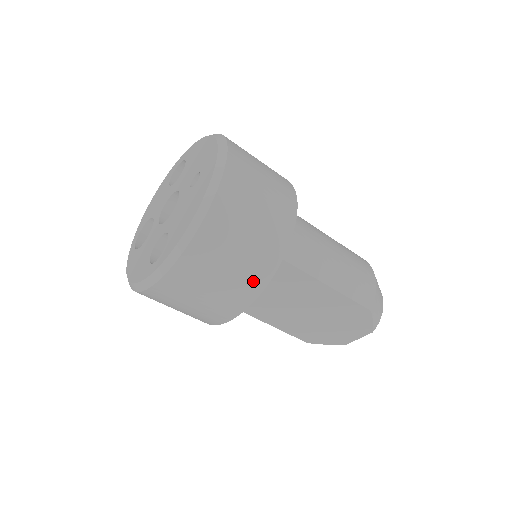
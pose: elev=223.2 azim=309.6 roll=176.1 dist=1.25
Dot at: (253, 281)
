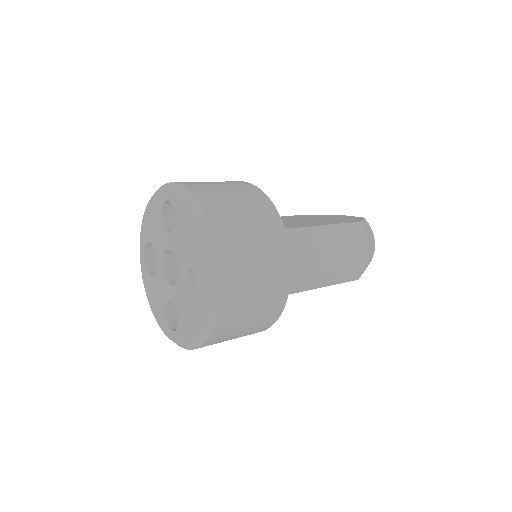
Dot at: (254, 333)
